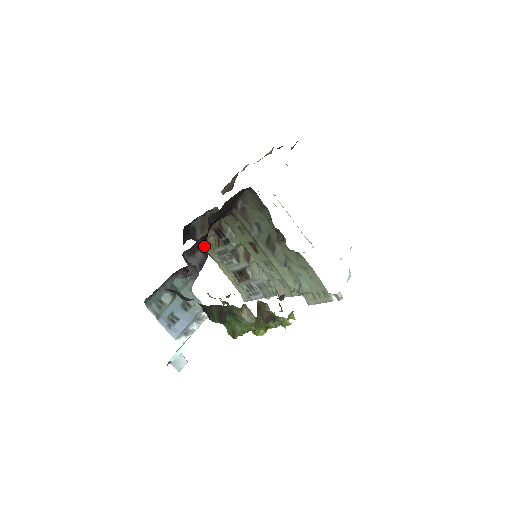
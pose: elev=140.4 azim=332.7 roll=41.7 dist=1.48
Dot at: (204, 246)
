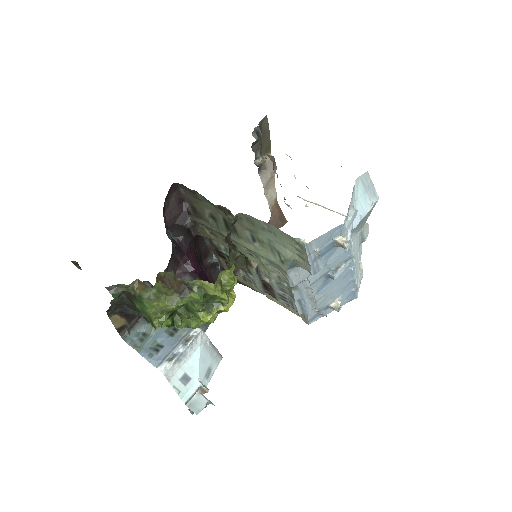
Dot at: (193, 269)
